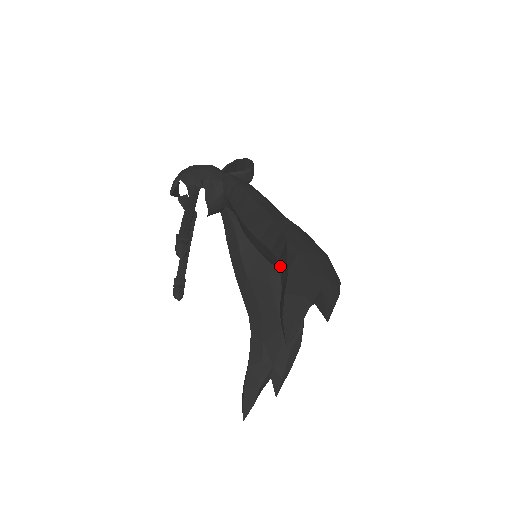
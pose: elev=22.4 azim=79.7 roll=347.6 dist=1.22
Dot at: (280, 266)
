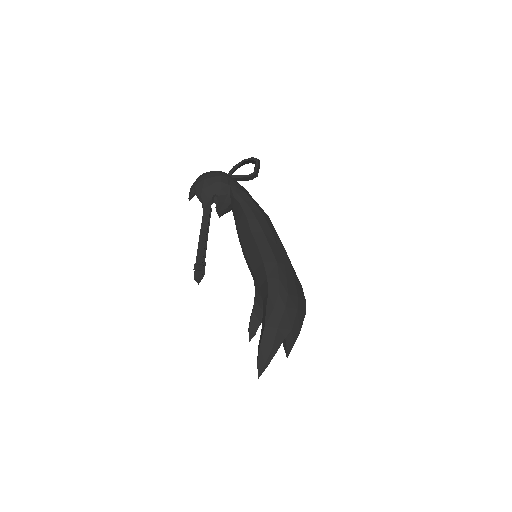
Dot at: (263, 309)
